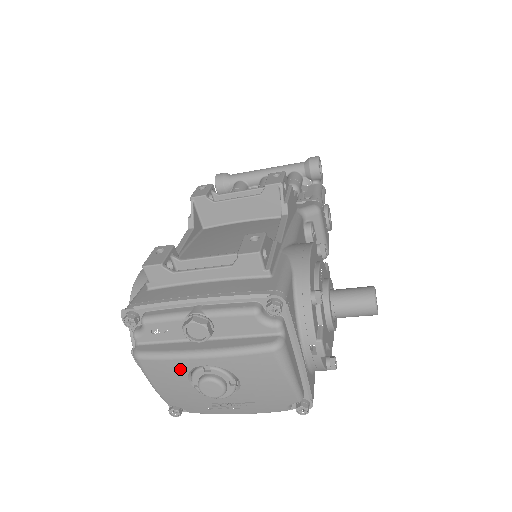
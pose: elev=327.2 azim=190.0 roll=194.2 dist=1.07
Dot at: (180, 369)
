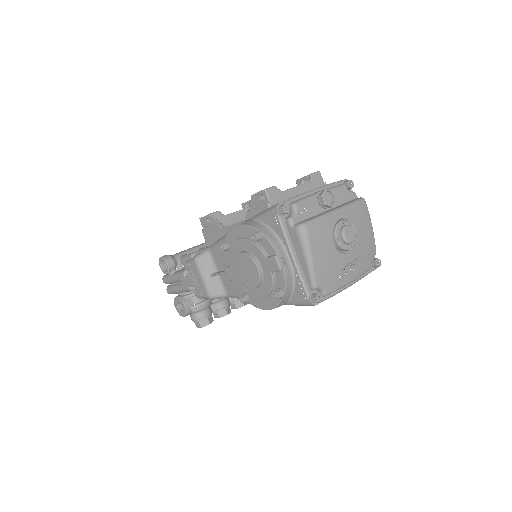
Dot at: (329, 227)
